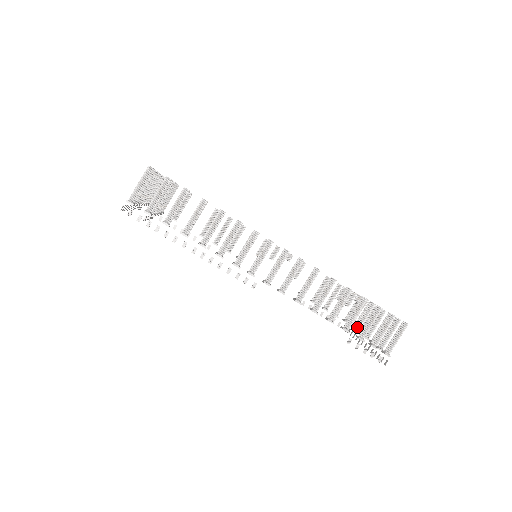
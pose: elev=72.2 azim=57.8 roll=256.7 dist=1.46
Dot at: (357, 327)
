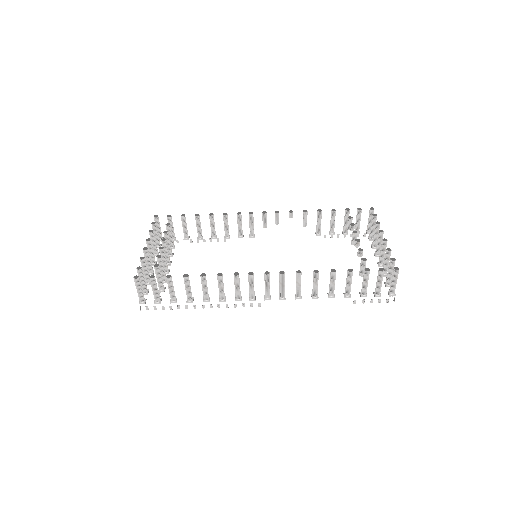
Dot at: (375, 246)
